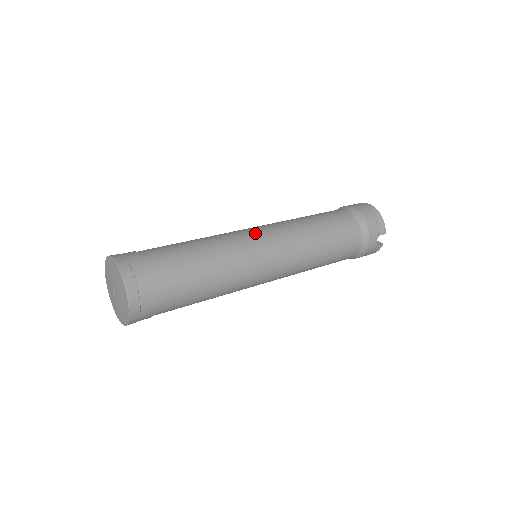
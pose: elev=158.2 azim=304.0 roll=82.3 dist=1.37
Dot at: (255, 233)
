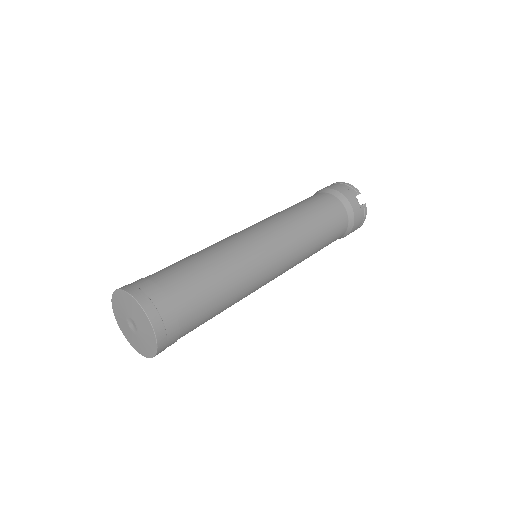
Dot at: (240, 231)
